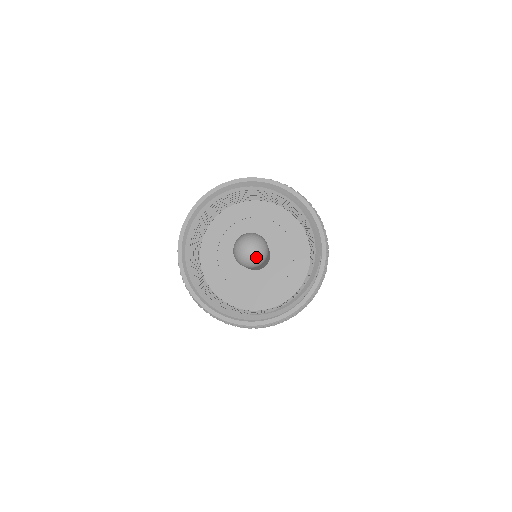
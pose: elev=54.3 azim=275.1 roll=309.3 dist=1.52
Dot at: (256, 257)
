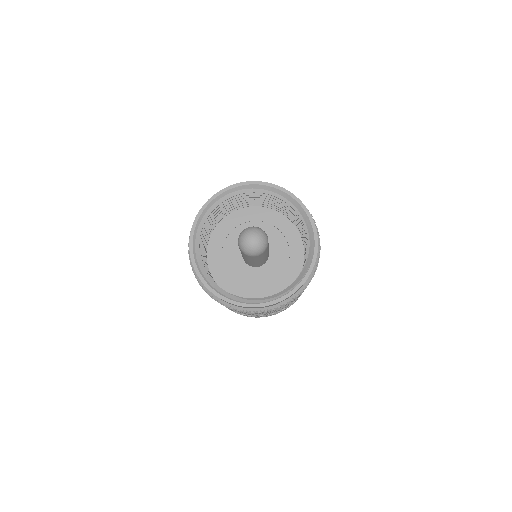
Dot at: (254, 247)
